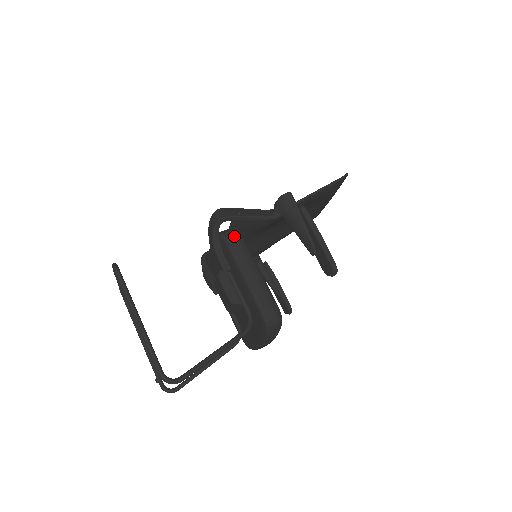
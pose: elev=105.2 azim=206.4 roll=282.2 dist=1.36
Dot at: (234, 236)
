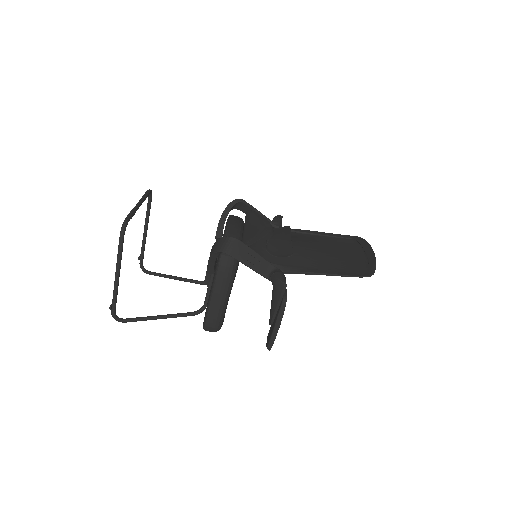
Dot at: (228, 265)
